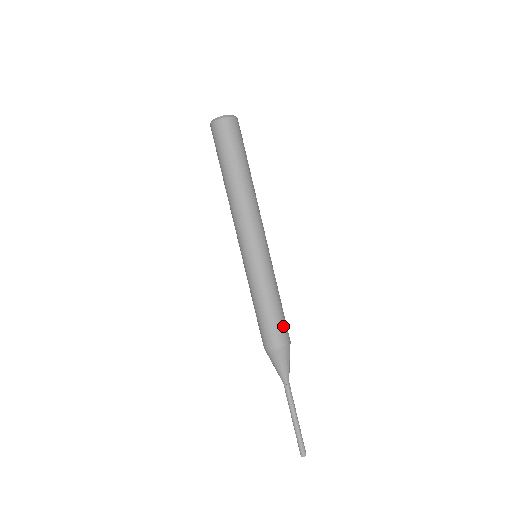
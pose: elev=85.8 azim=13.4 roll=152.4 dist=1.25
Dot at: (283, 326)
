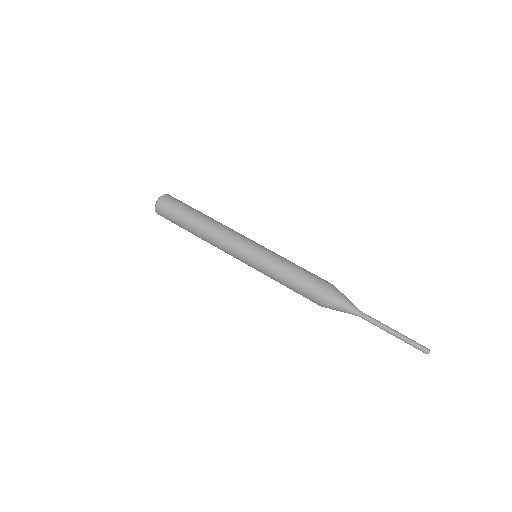
Dot at: (317, 277)
